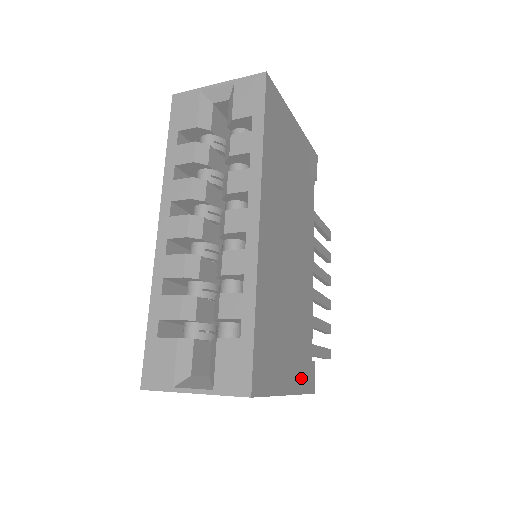
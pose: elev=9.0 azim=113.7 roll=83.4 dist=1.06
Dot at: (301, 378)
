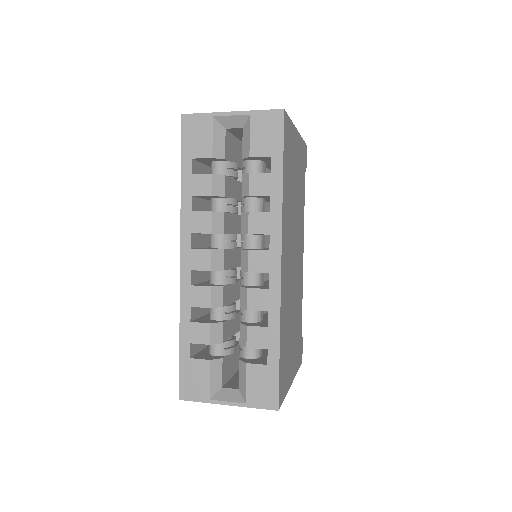
Dot at: (297, 361)
